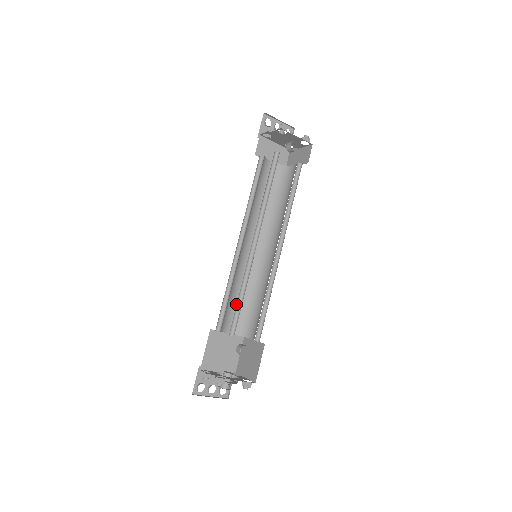
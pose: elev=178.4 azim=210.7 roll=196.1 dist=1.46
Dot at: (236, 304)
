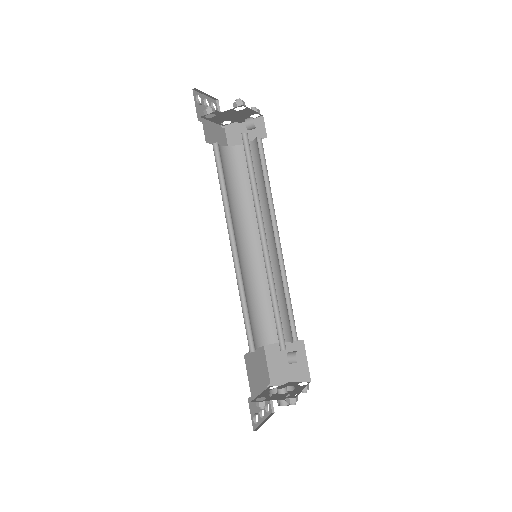
Dot at: (251, 315)
